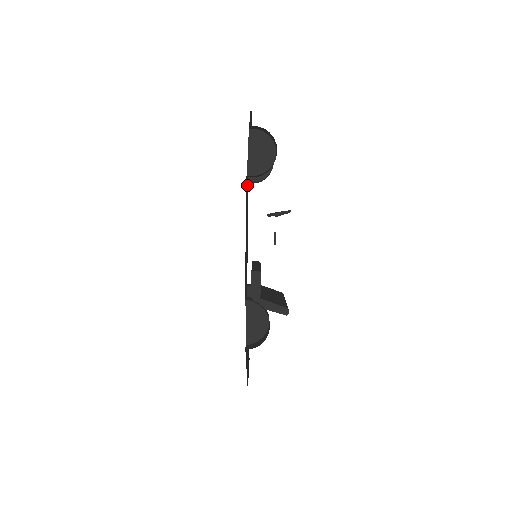
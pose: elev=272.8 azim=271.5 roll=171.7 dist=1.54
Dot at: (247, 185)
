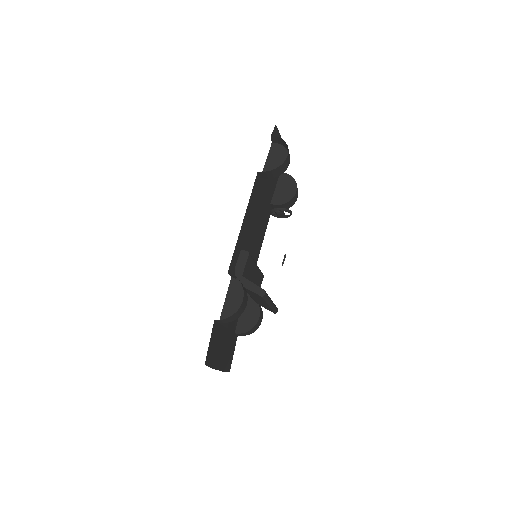
Dot at: (264, 196)
